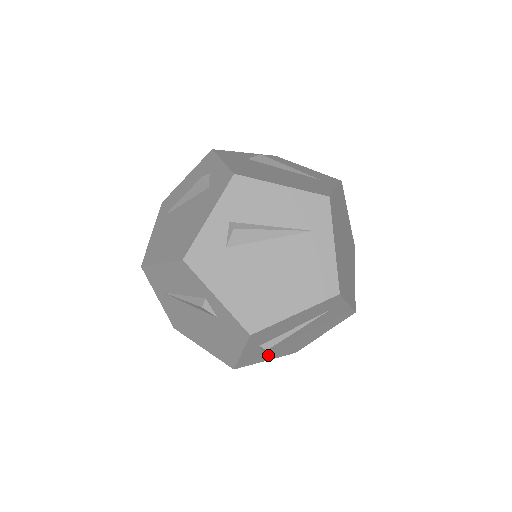
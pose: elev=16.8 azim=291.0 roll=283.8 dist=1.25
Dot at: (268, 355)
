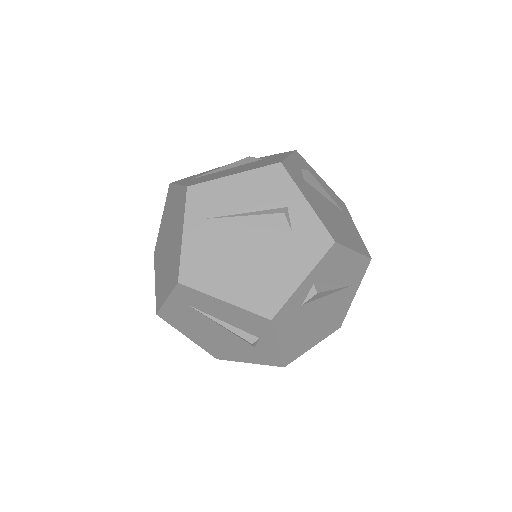
Dot at: occluded
